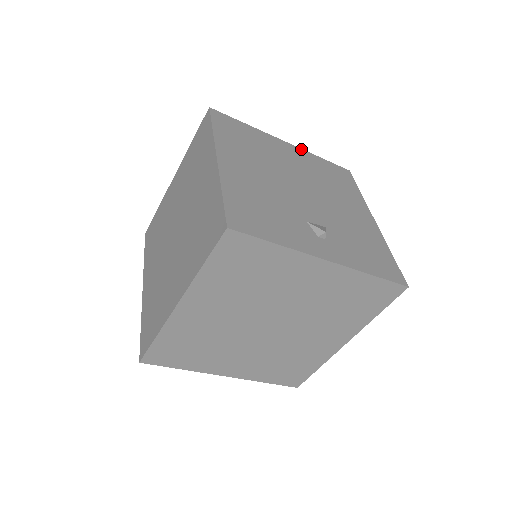
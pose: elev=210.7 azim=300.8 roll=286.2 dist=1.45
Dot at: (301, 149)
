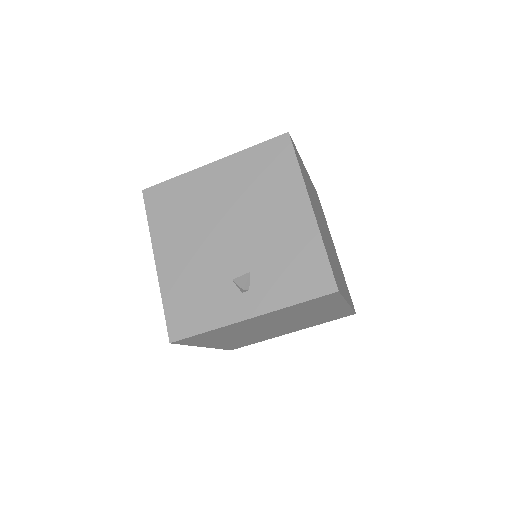
Dot at: (229, 157)
